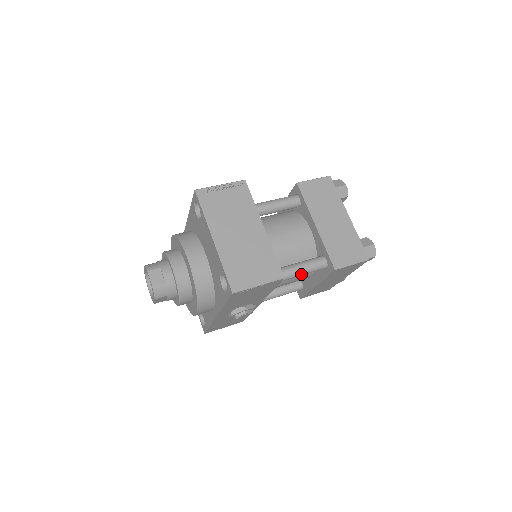
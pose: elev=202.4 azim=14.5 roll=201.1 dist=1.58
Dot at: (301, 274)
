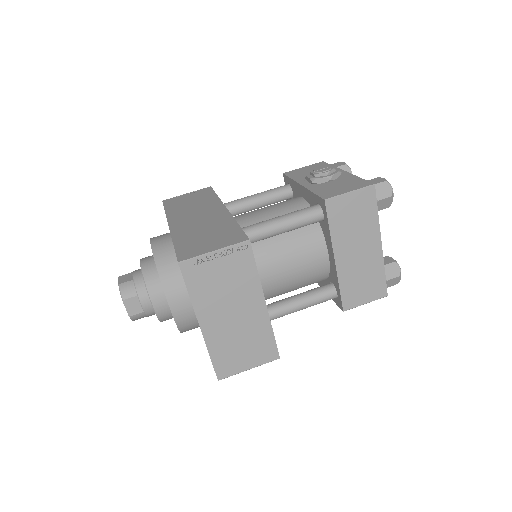
Dot at: (303, 308)
